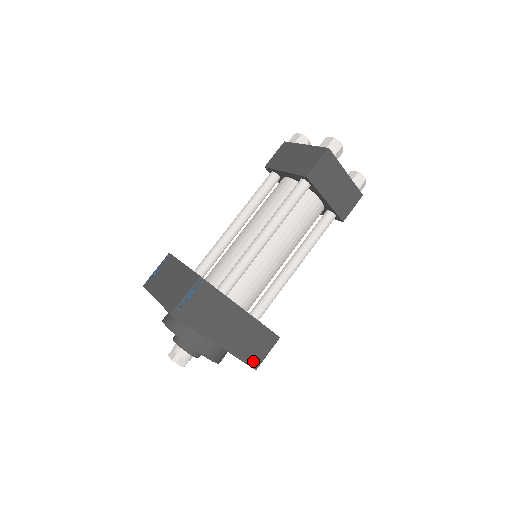
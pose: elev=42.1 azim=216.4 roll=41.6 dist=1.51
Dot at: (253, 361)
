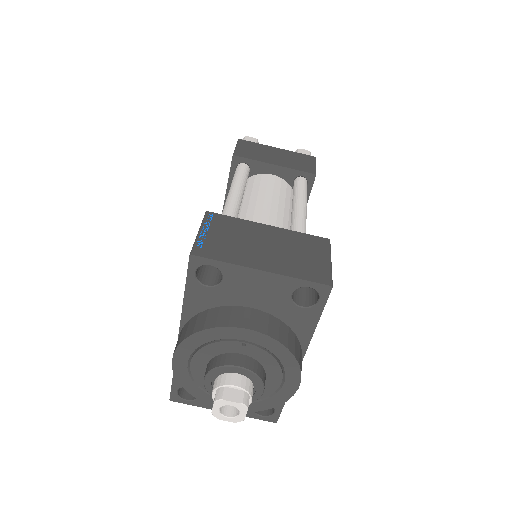
Dot at: occluded
